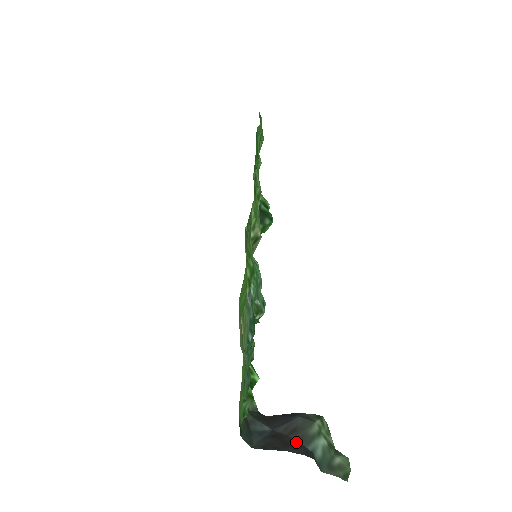
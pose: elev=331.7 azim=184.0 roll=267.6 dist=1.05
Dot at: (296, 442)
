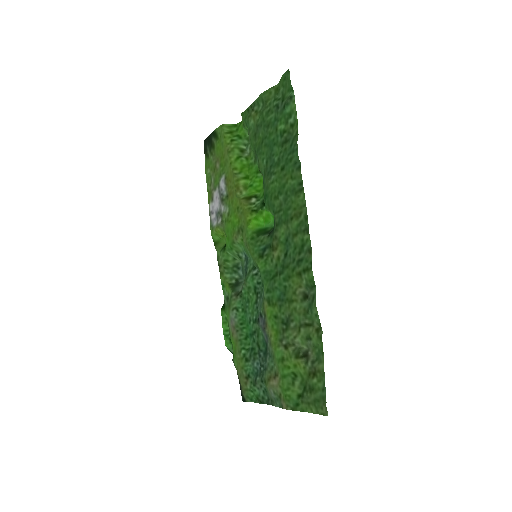
Dot at: occluded
